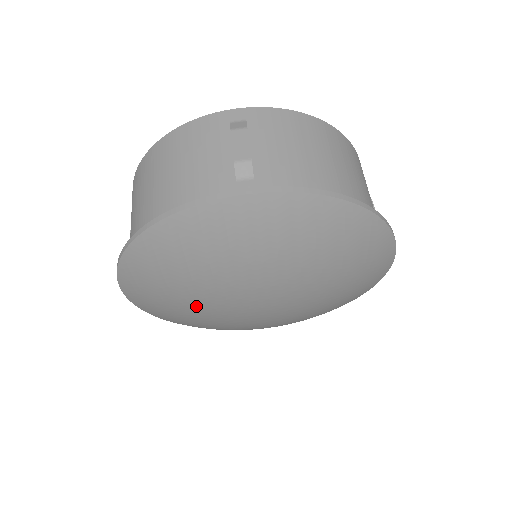
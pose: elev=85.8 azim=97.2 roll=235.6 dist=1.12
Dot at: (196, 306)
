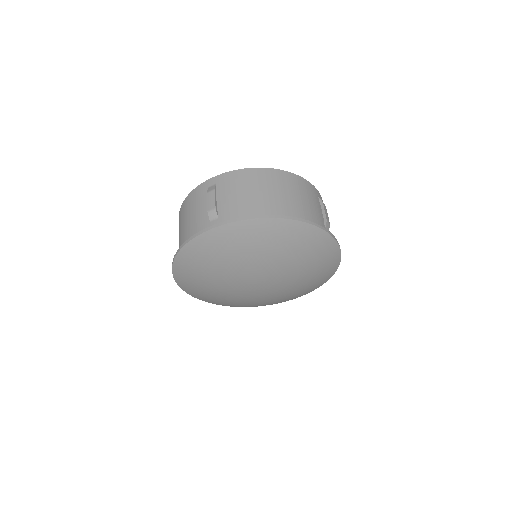
Dot at: (223, 293)
